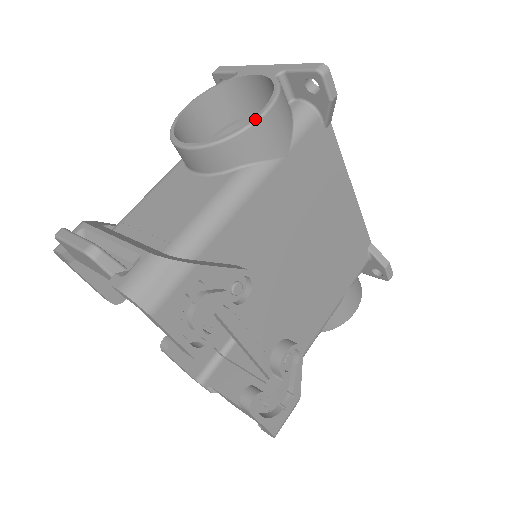
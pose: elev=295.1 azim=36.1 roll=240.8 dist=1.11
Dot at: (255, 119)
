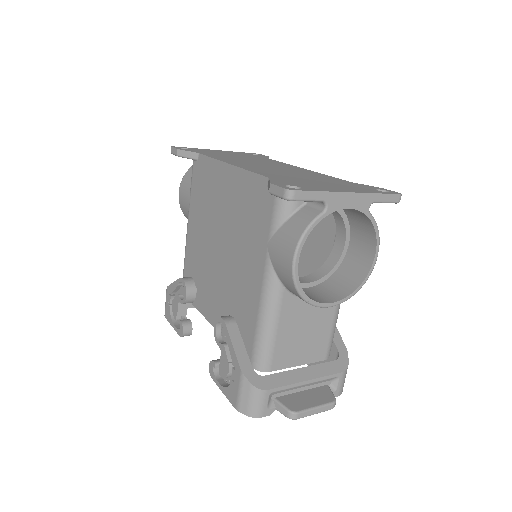
Dot at: occluded
